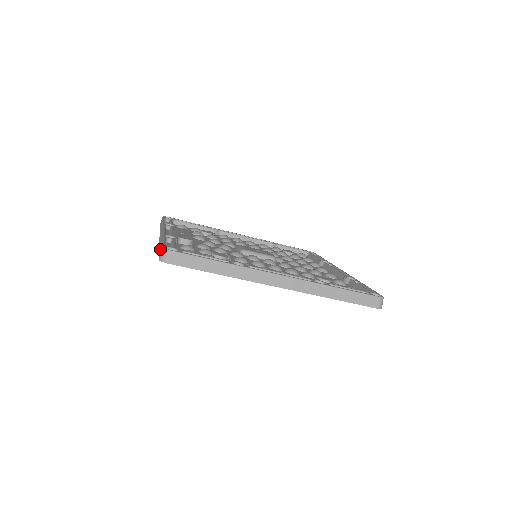
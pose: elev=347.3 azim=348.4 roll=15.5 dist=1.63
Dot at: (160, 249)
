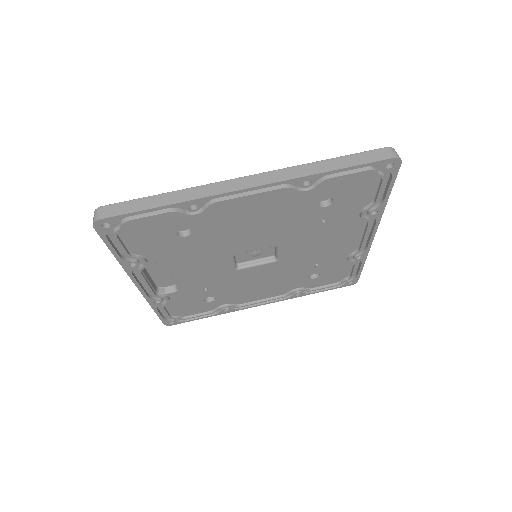
Dot at: occluded
